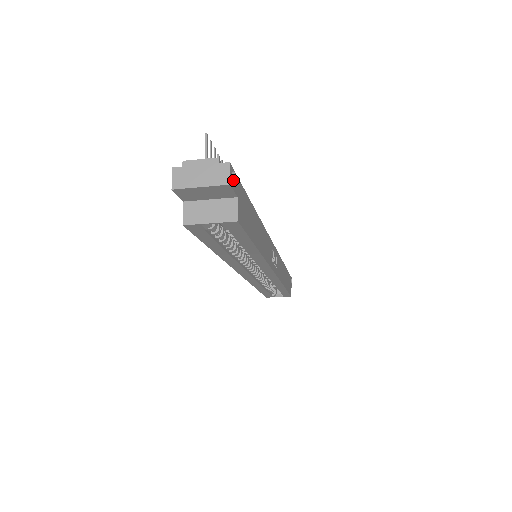
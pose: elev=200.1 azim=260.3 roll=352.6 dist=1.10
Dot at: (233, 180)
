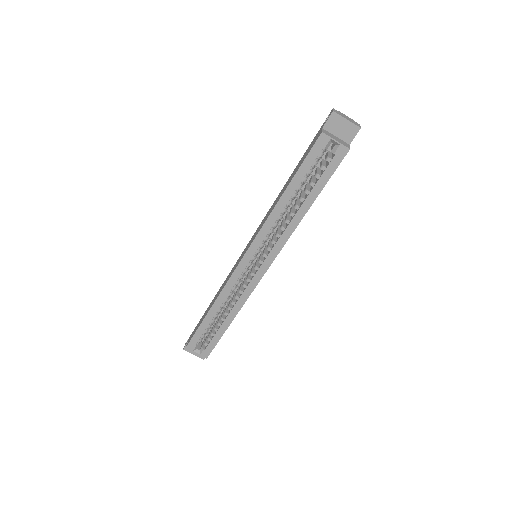
Dot at: occluded
